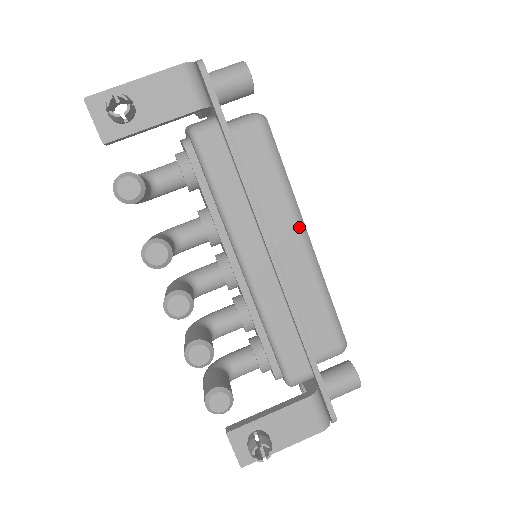
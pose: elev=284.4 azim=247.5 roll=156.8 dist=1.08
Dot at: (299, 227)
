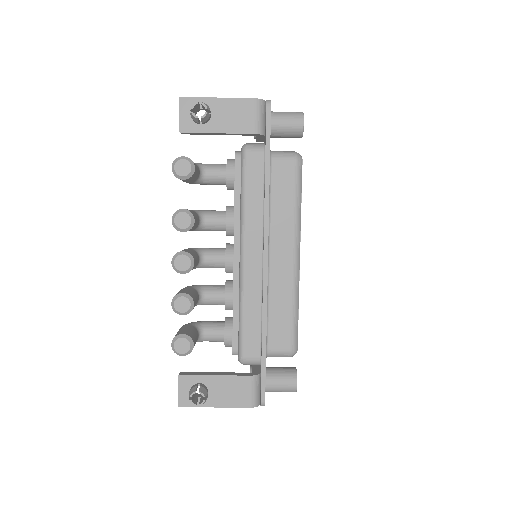
Dot at: (295, 246)
